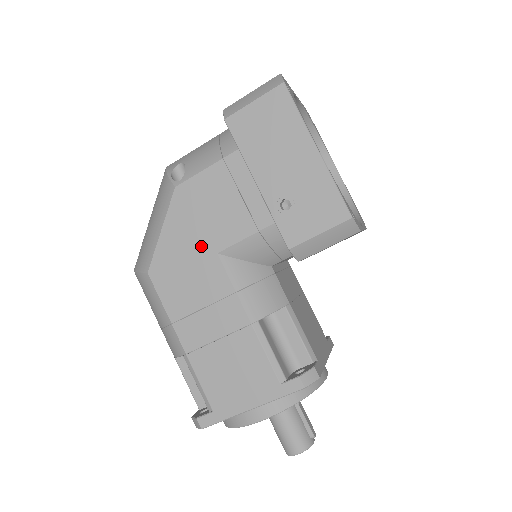
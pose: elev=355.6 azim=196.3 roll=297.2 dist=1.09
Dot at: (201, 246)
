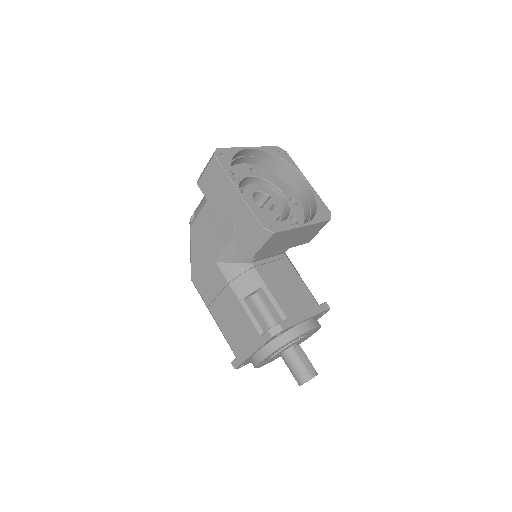
Dot at: (208, 259)
